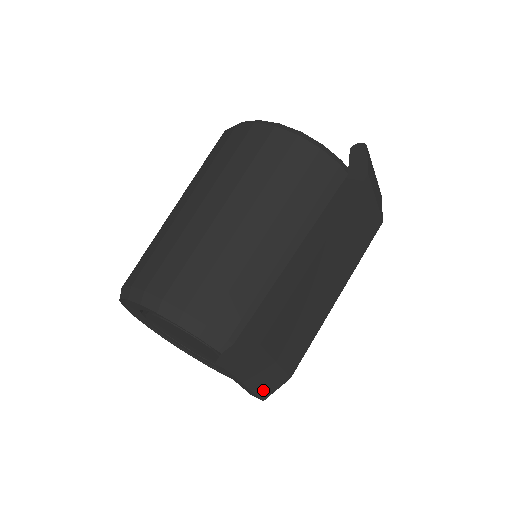
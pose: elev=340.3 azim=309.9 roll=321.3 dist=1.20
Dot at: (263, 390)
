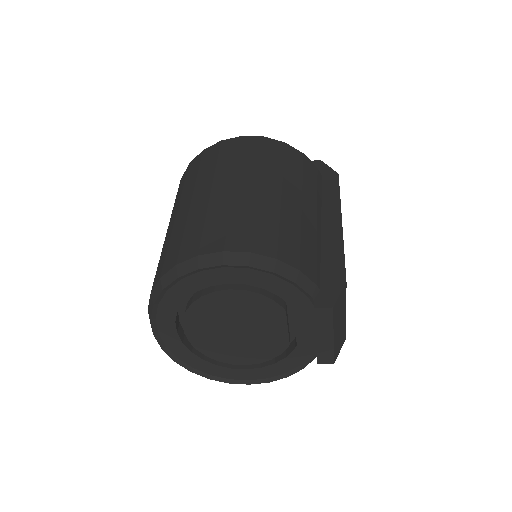
Dot at: (336, 347)
